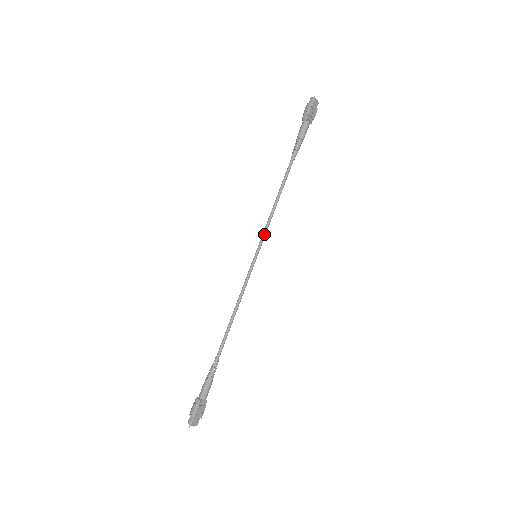
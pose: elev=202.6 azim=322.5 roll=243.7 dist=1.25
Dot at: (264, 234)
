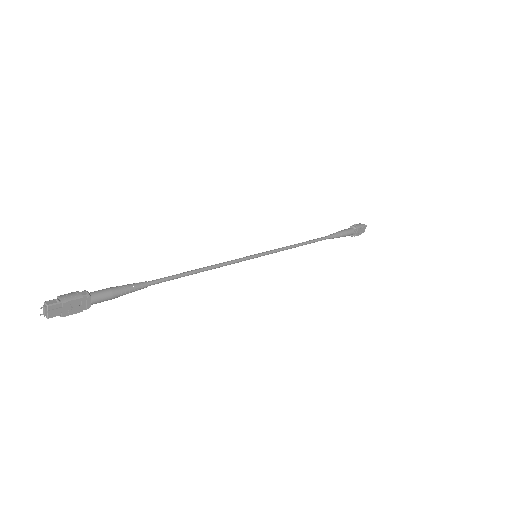
Dot at: (275, 250)
